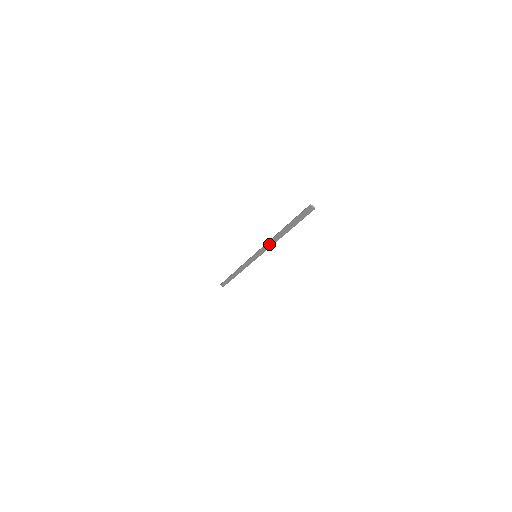
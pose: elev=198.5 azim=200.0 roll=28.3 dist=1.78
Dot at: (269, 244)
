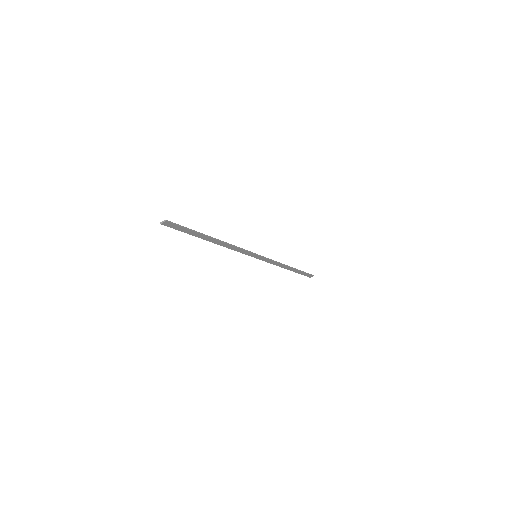
Dot at: (233, 248)
